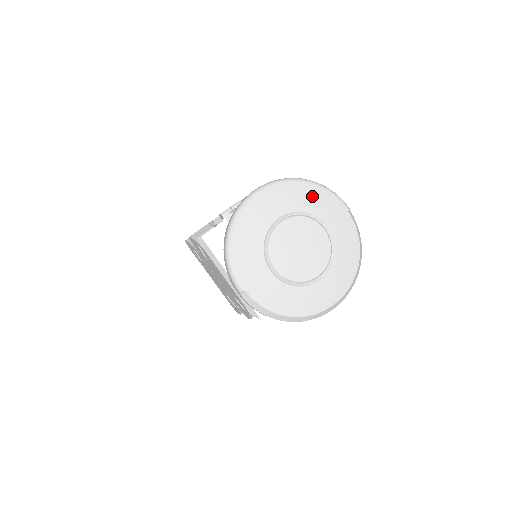
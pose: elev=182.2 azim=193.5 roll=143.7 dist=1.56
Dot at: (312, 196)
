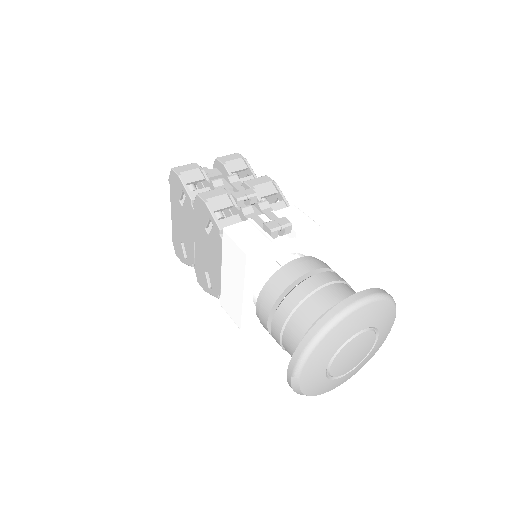
Dot at: (387, 315)
